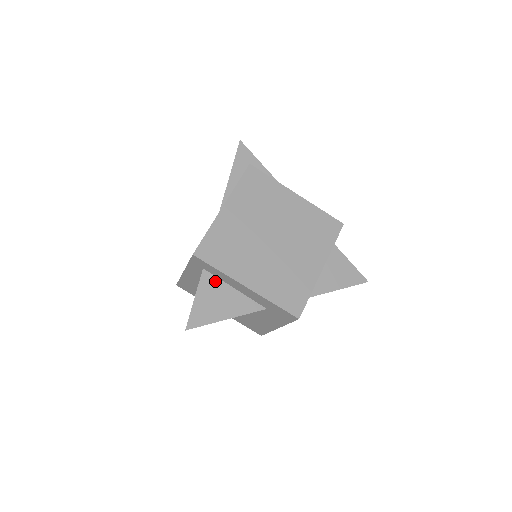
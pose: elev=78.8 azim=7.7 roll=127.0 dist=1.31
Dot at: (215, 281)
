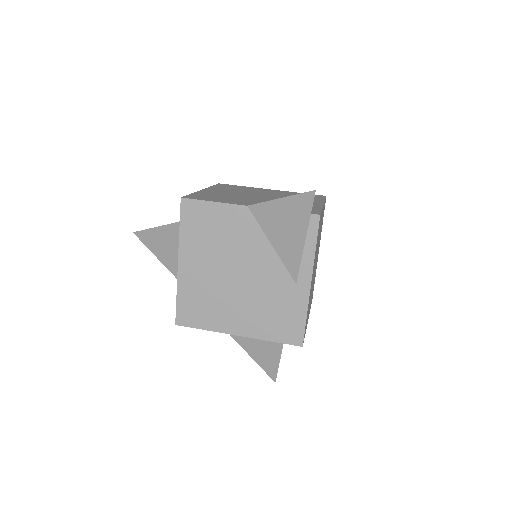
Dot at: occluded
